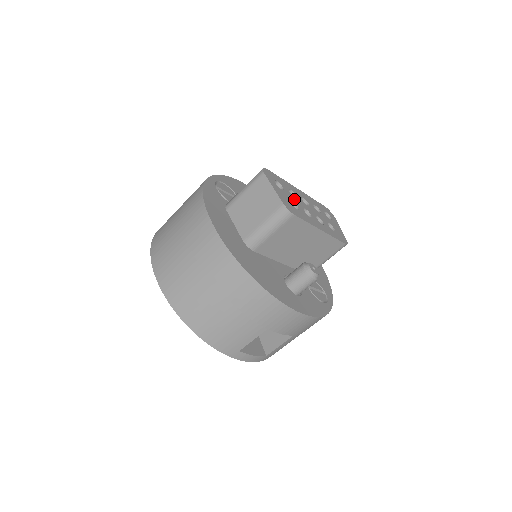
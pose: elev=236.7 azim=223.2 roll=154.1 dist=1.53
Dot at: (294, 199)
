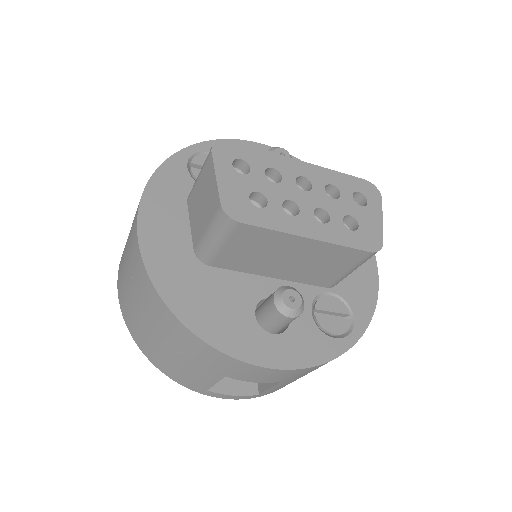
Dot at: (268, 186)
